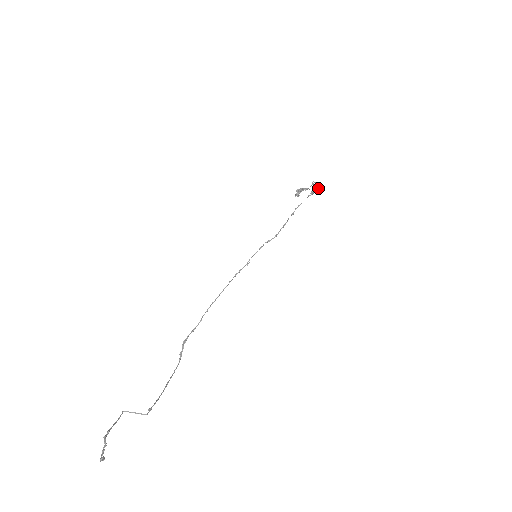
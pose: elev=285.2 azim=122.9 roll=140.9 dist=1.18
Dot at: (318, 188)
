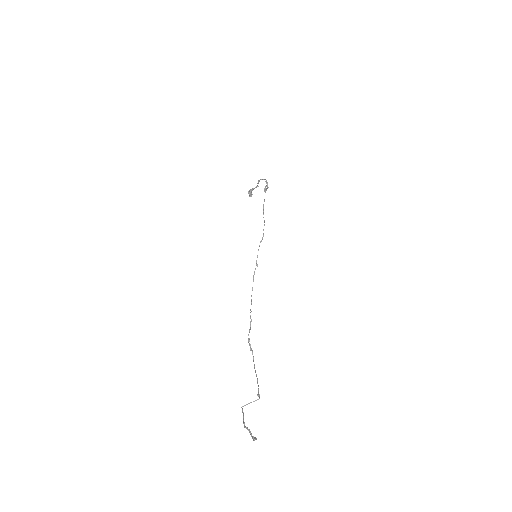
Dot at: (267, 184)
